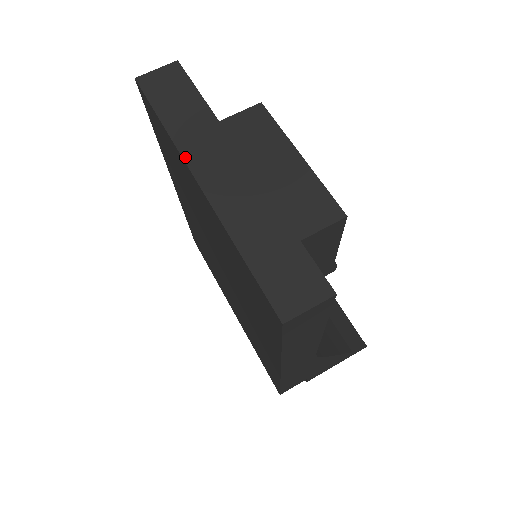
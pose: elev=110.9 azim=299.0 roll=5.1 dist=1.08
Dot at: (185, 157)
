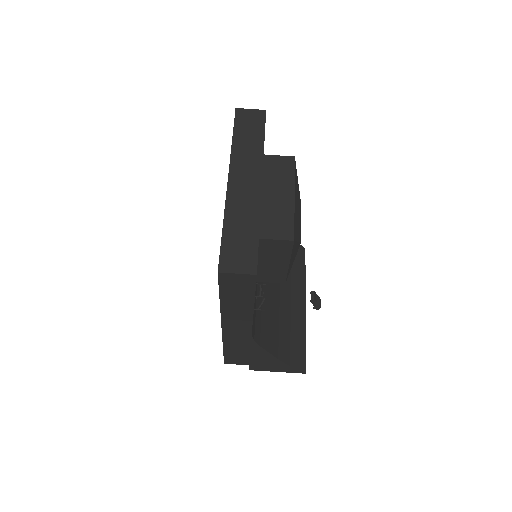
Dot at: (231, 163)
